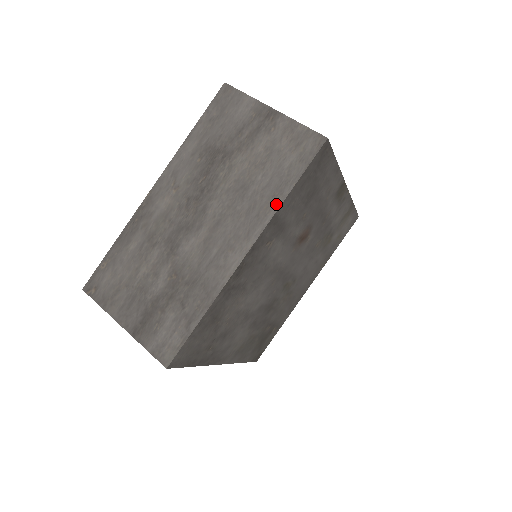
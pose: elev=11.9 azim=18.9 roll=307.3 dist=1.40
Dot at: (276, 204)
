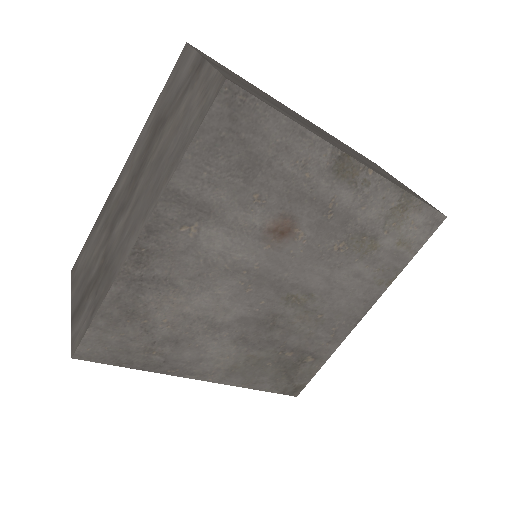
Dot at: (170, 174)
